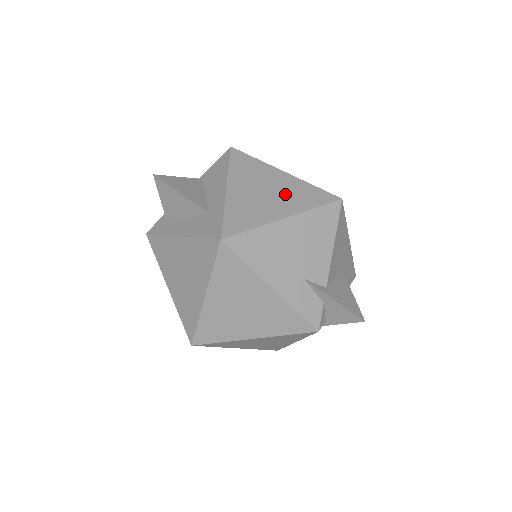
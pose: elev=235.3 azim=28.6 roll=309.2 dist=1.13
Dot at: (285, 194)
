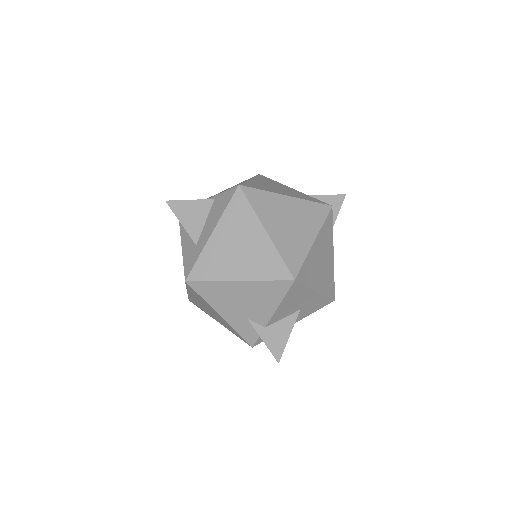
Dot at: (252, 257)
